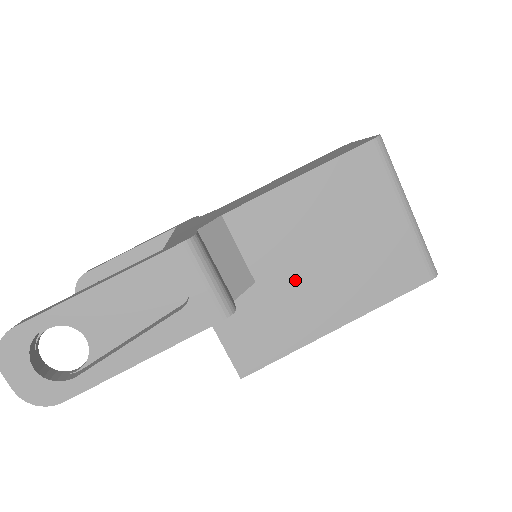
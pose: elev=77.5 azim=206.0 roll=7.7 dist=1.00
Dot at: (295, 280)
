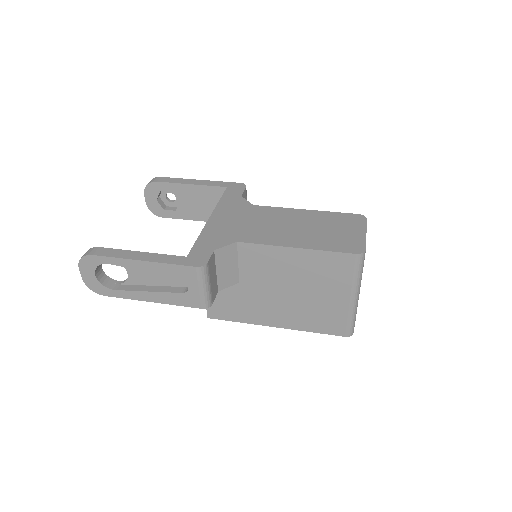
Dot at: (263, 294)
